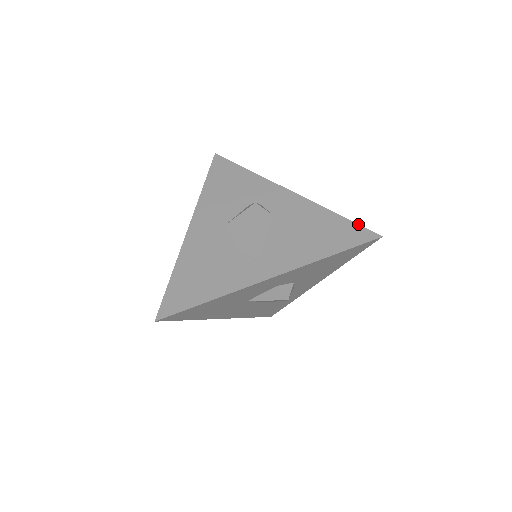
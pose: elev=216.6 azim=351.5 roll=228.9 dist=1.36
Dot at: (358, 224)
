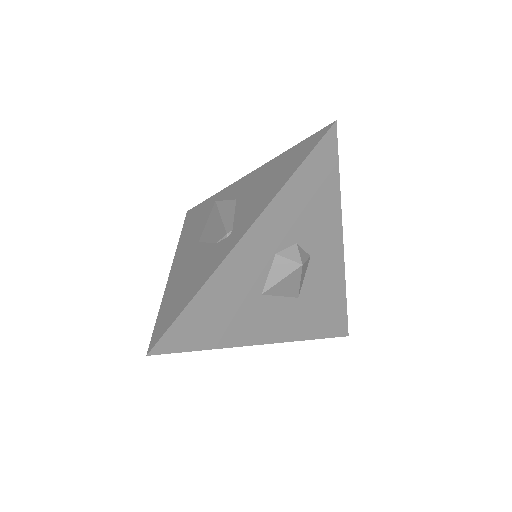
Dot at: (311, 136)
